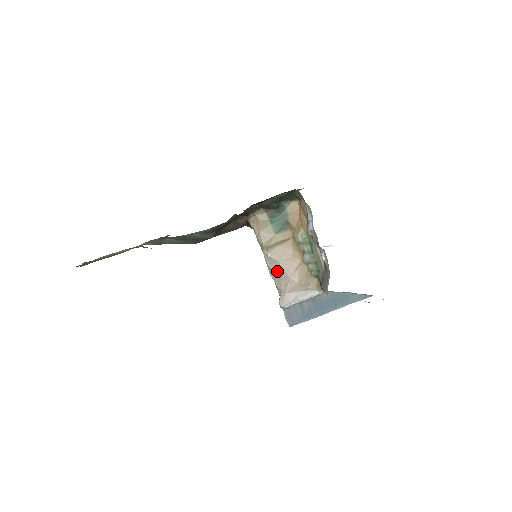
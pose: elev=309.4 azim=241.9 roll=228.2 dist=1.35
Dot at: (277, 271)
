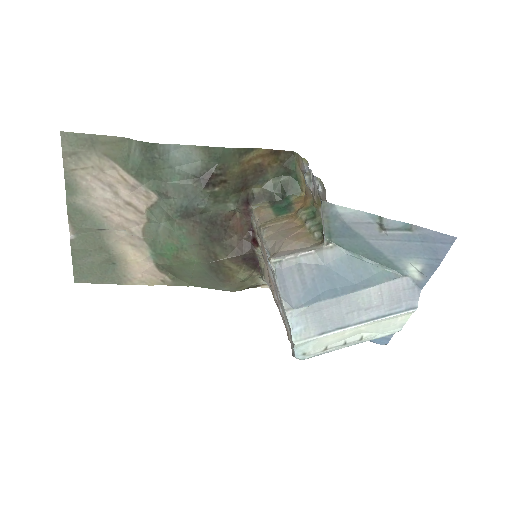
Dot at: (272, 239)
